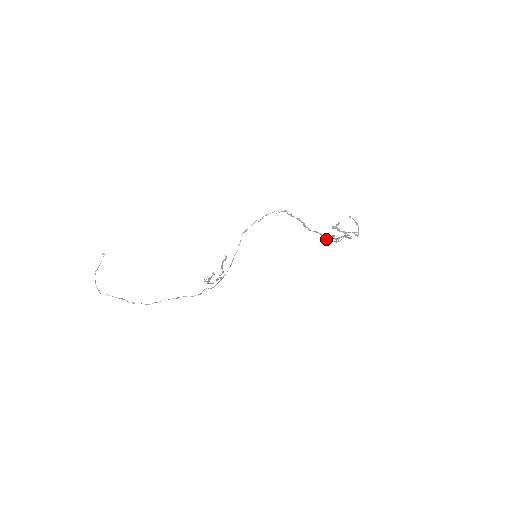
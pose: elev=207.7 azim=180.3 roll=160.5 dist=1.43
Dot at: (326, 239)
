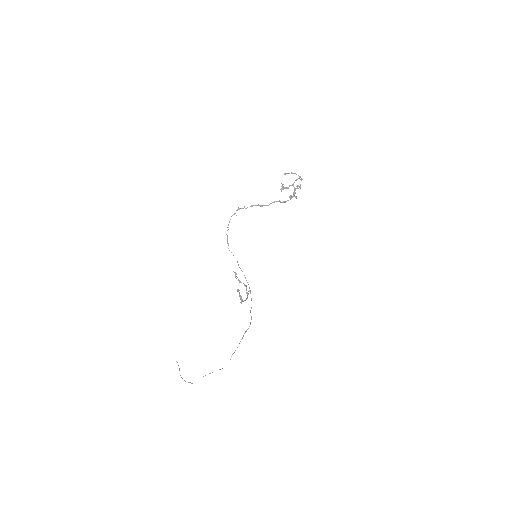
Dot at: (286, 201)
